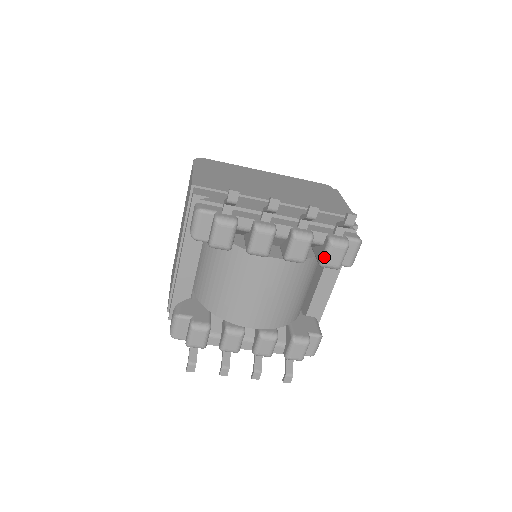
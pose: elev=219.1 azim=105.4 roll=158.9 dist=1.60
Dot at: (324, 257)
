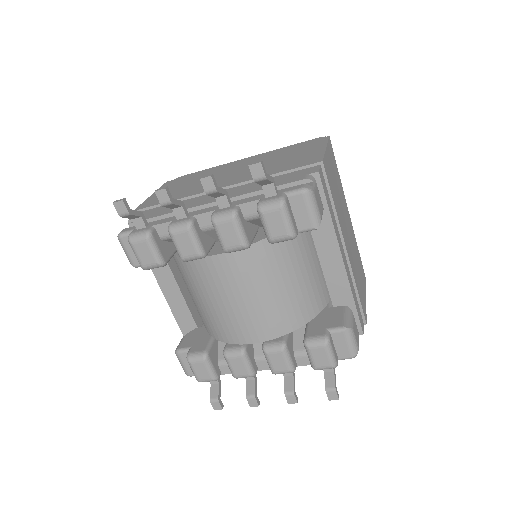
Dot at: (264, 231)
